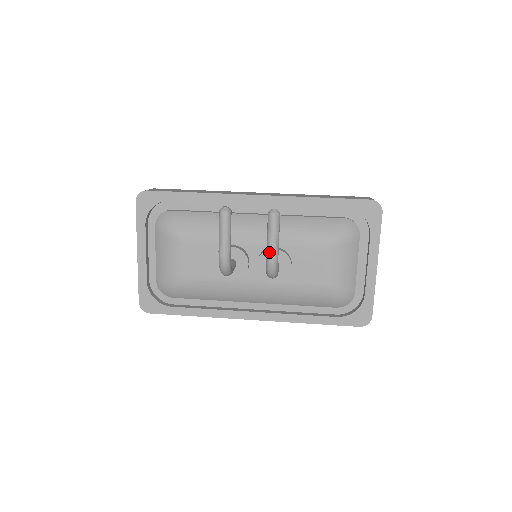
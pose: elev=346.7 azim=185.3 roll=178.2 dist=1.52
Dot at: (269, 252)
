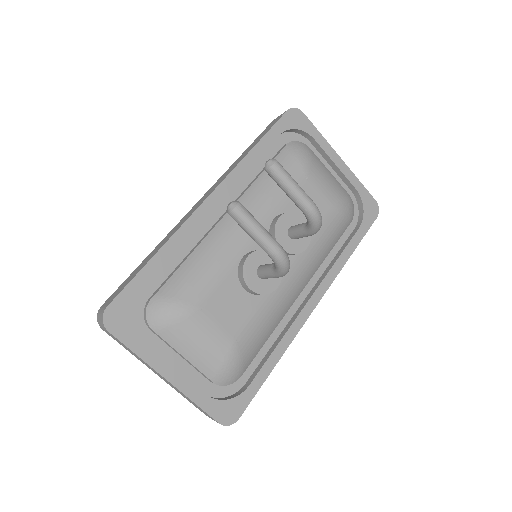
Dot at: (304, 202)
